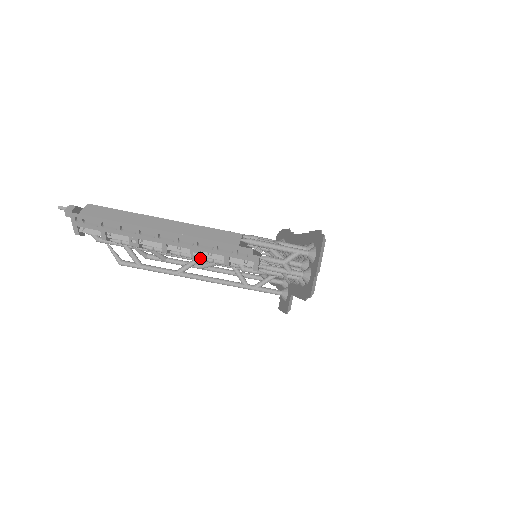
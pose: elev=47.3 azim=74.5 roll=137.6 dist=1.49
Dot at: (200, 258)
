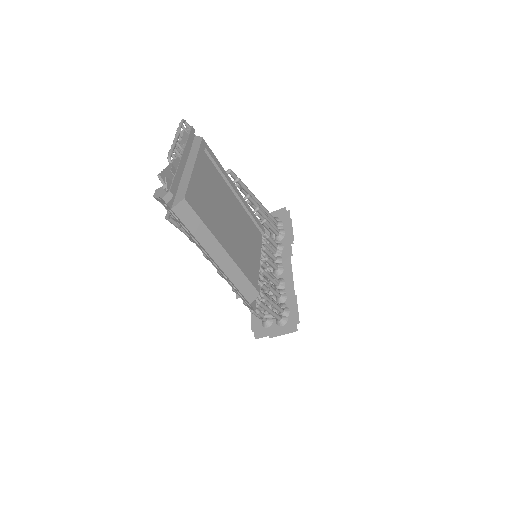
Dot at: occluded
